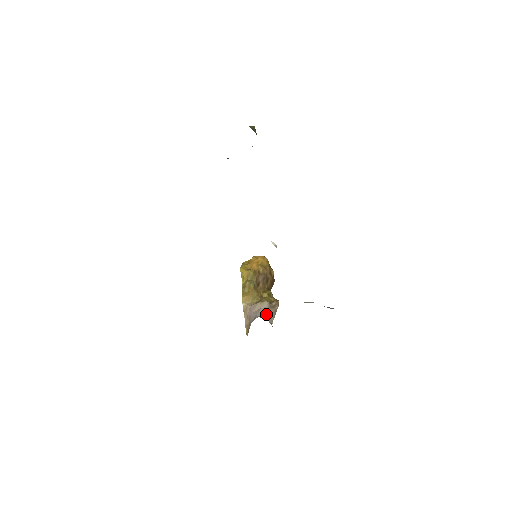
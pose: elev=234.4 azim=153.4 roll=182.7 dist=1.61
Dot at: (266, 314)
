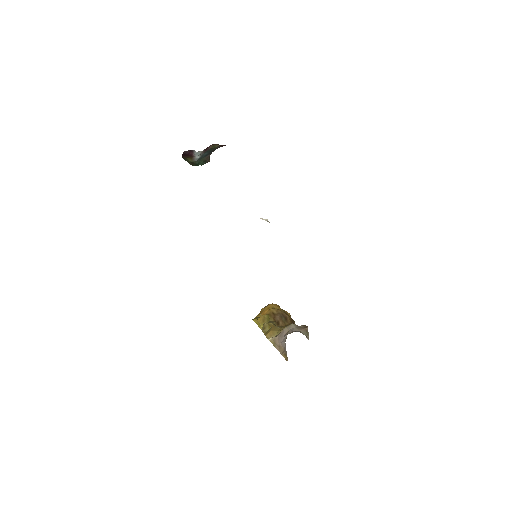
Dot at: (297, 331)
